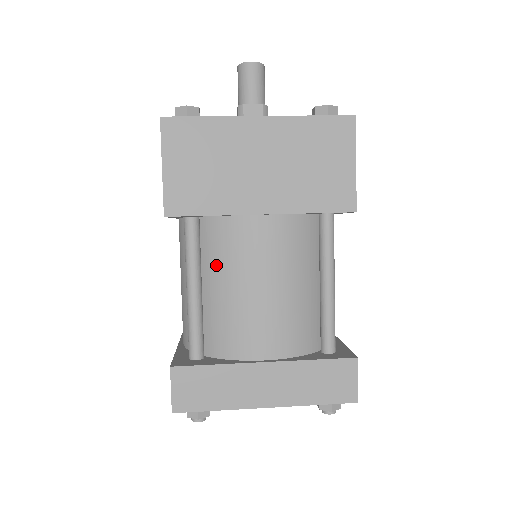
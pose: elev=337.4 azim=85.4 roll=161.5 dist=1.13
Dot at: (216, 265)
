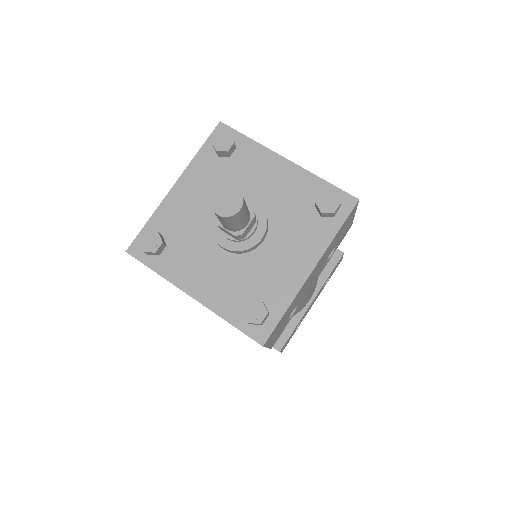
Dot at: occluded
